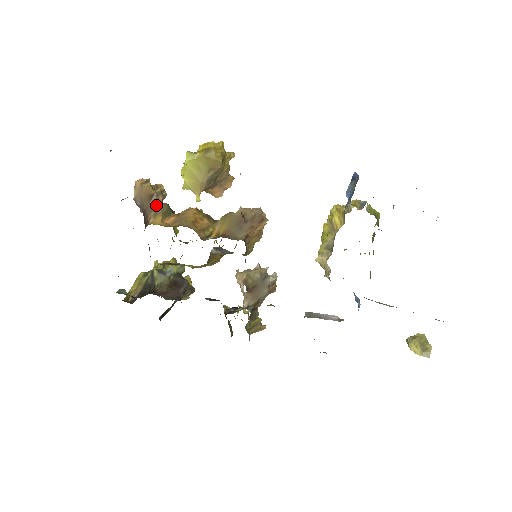
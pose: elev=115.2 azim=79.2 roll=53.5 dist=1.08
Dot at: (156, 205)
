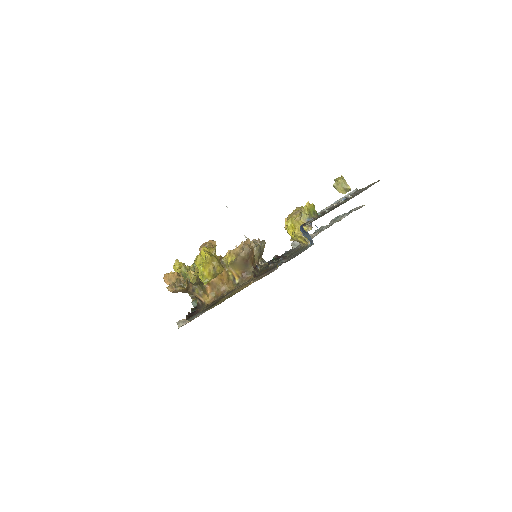
Dot at: (193, 290)
